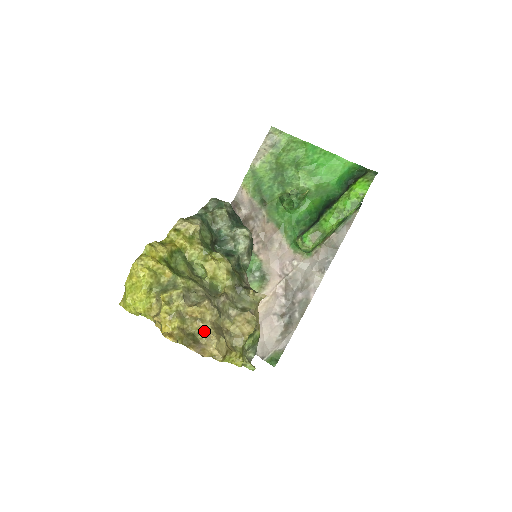
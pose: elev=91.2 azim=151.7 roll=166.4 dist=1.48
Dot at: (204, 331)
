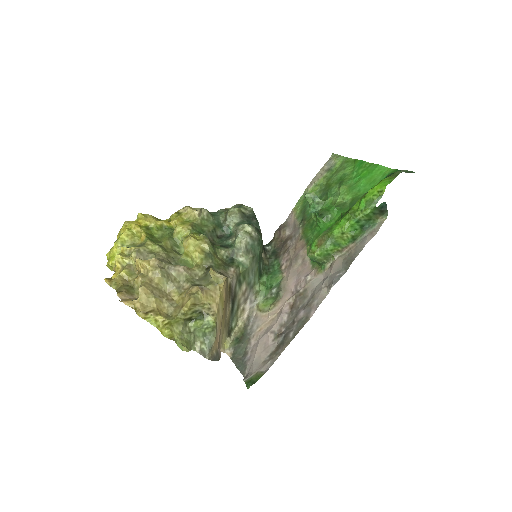
Dot at: occluded
